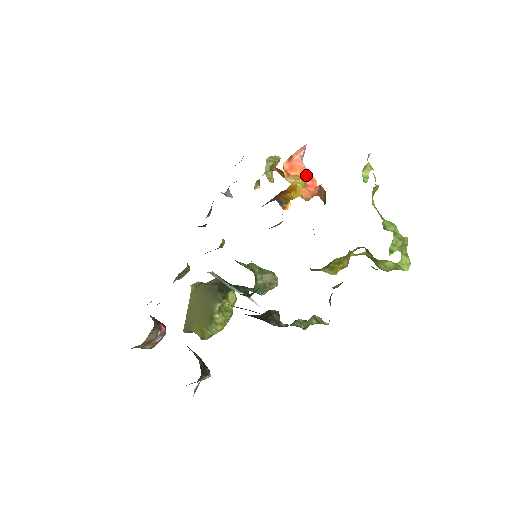
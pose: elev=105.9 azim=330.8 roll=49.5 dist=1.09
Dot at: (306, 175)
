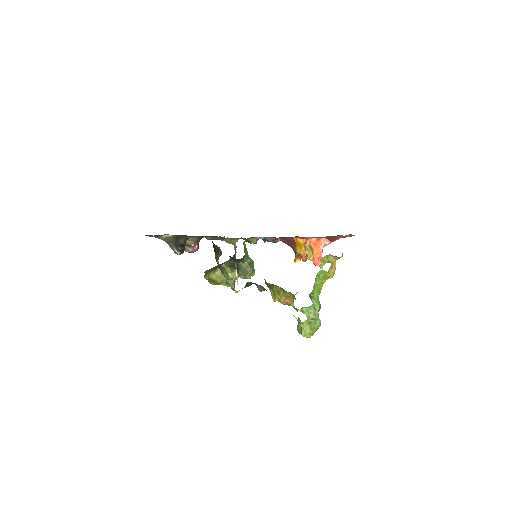
Dot at: (318, 254)
